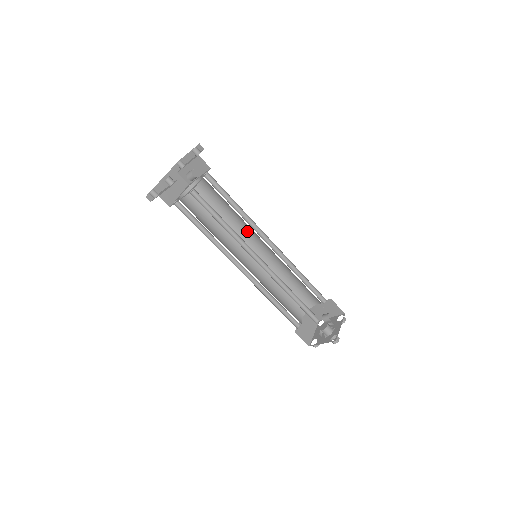
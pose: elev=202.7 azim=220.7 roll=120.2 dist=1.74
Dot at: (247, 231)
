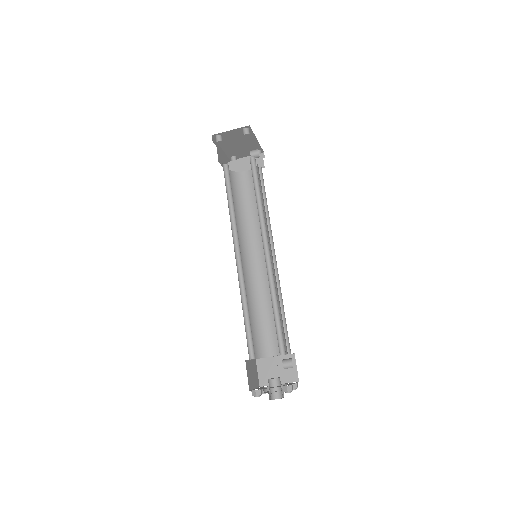
Dot at: (256, 238)
